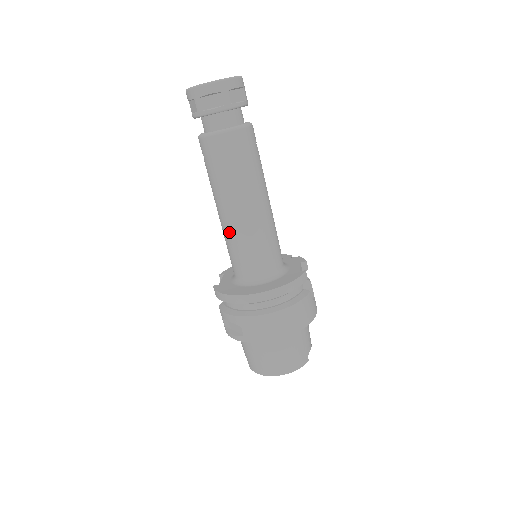
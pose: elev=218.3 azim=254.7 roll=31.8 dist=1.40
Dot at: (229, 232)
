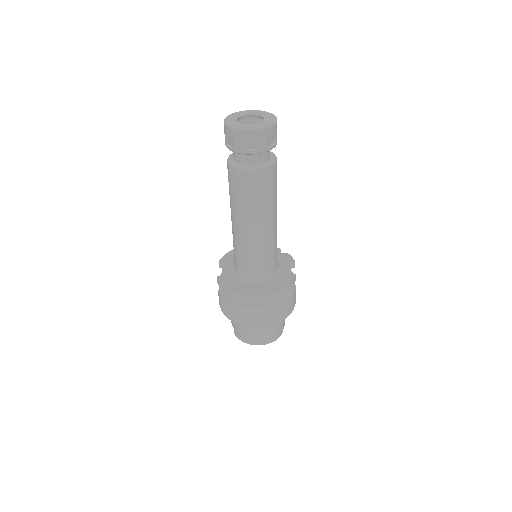
Dot at: (241, 243)
